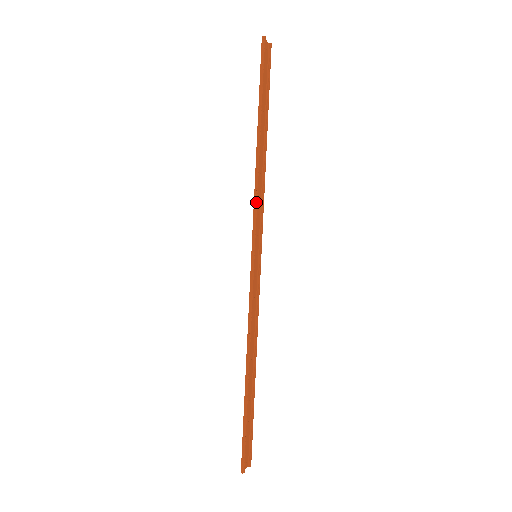
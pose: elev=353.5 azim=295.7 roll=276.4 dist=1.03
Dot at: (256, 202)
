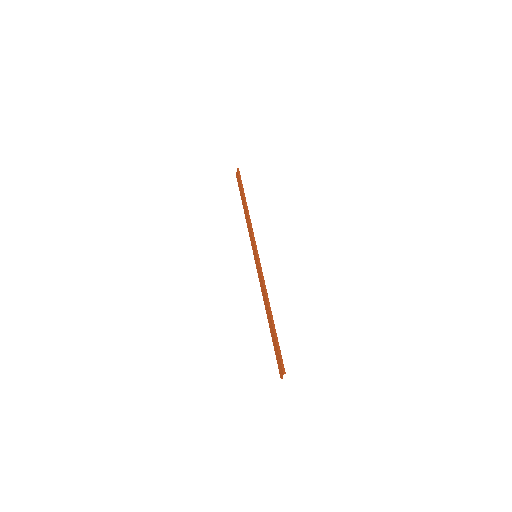
Dot at: (252, 229)
